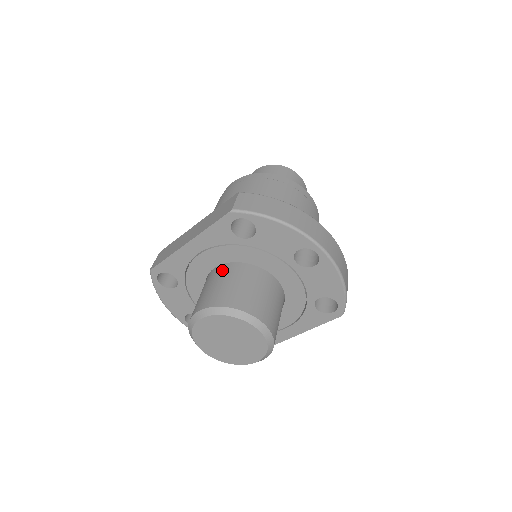
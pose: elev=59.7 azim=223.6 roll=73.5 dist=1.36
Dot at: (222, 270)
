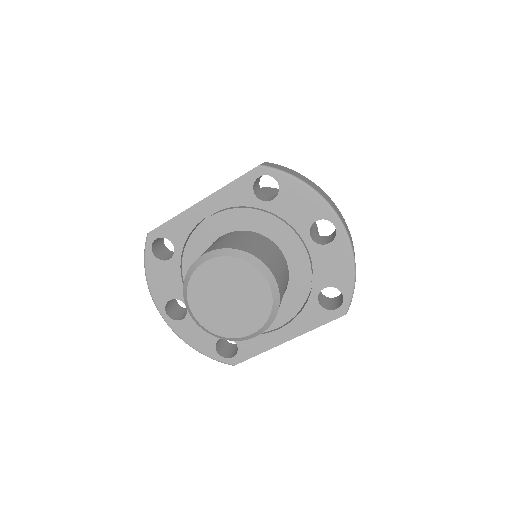
Dot at: (231, 234)
